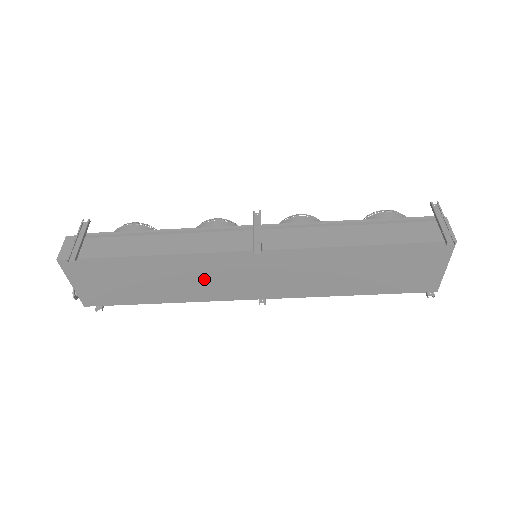
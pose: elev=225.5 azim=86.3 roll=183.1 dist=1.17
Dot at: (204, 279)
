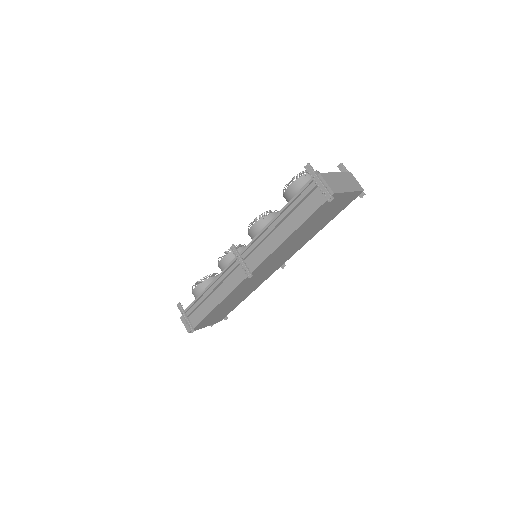
Dot at: (247, 288)
